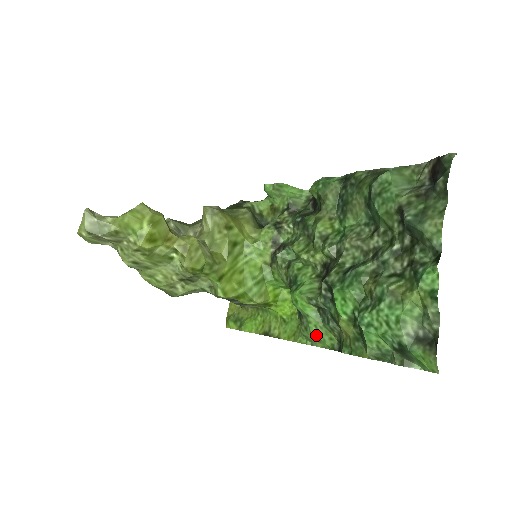
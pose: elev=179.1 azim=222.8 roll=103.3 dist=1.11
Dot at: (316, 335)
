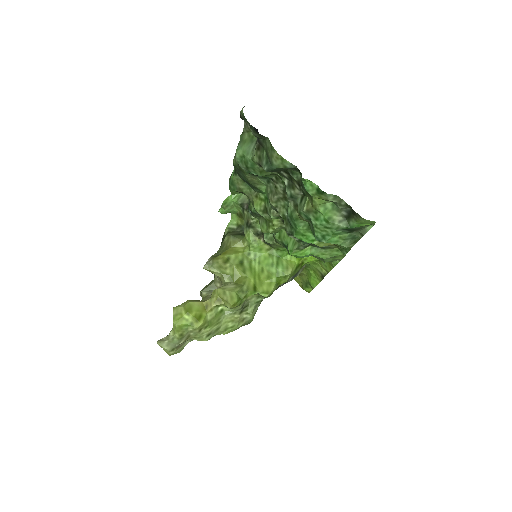
Dot at: (330, 257)
